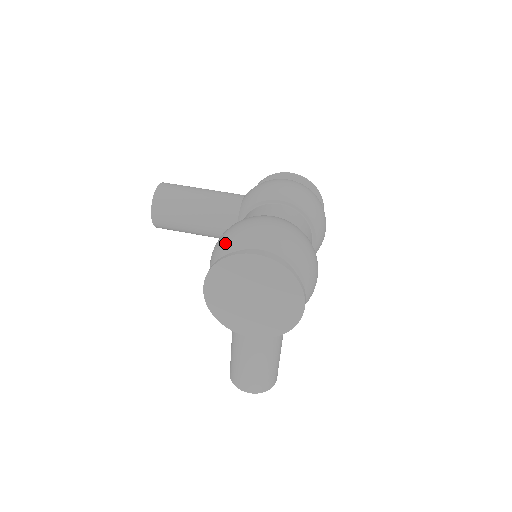
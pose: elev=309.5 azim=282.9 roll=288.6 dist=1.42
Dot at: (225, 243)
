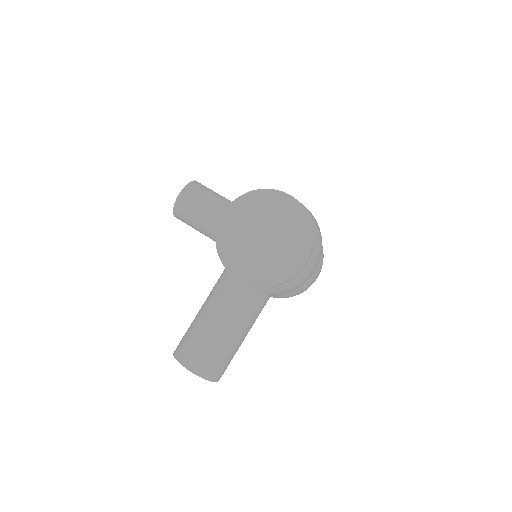
Dot at: occluded
